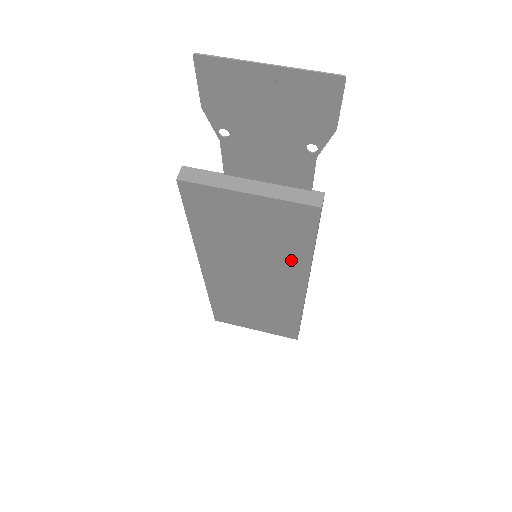
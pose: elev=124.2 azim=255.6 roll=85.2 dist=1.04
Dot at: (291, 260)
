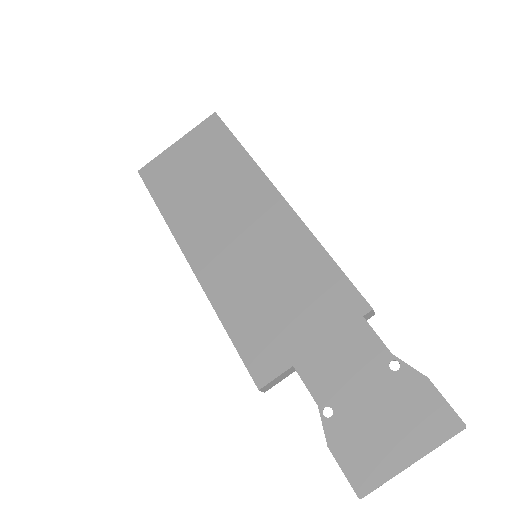
Dot at: occluded
